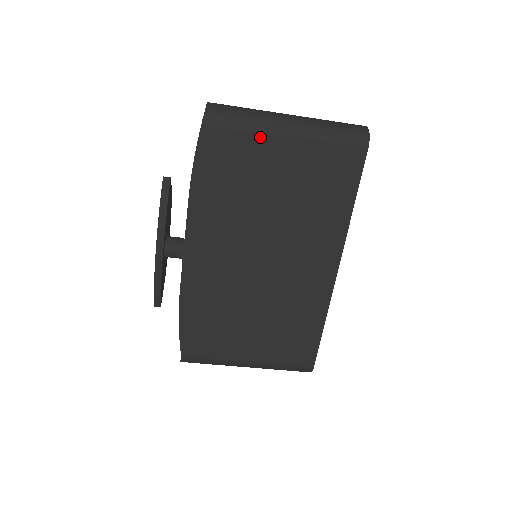
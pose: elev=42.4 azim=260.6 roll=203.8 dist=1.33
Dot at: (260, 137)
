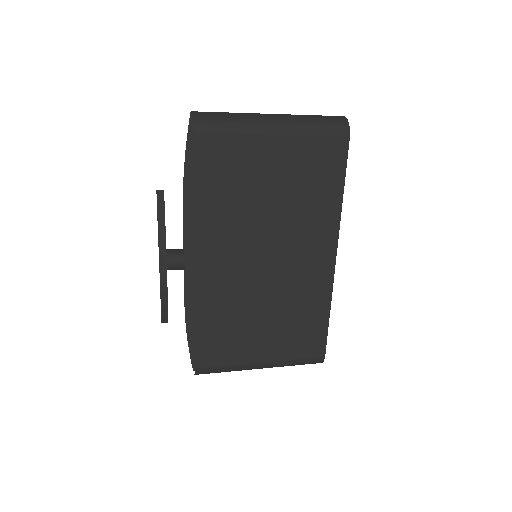
Dot at: (248, 138)
